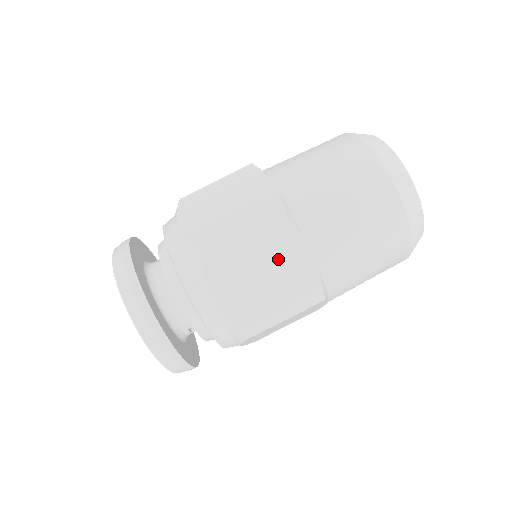
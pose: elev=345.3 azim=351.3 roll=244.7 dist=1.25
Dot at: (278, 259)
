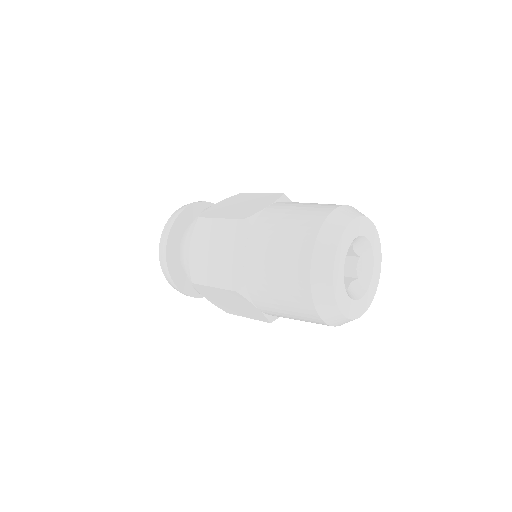
Dot at: (236, 301)
